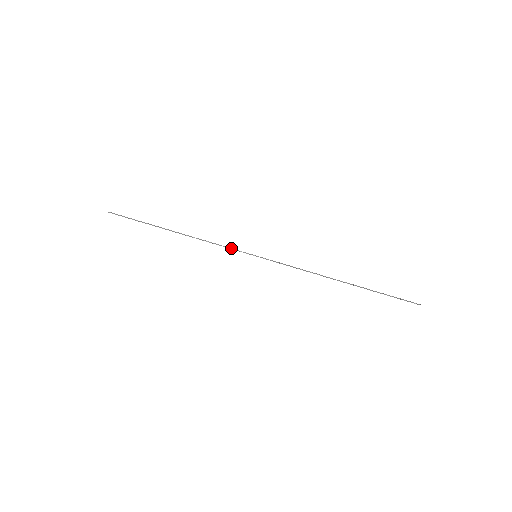
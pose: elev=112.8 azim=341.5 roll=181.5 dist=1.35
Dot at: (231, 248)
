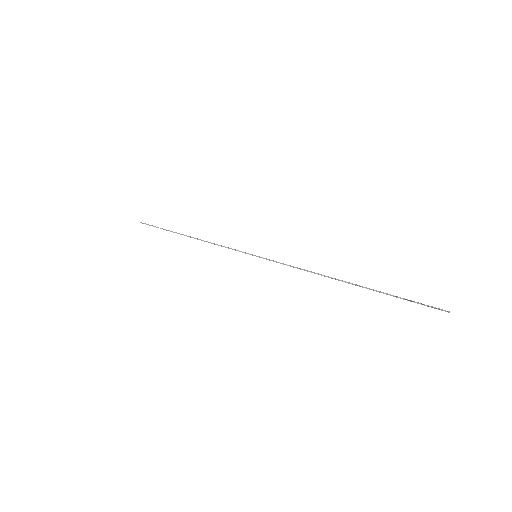
Dot at: (233, 249)
